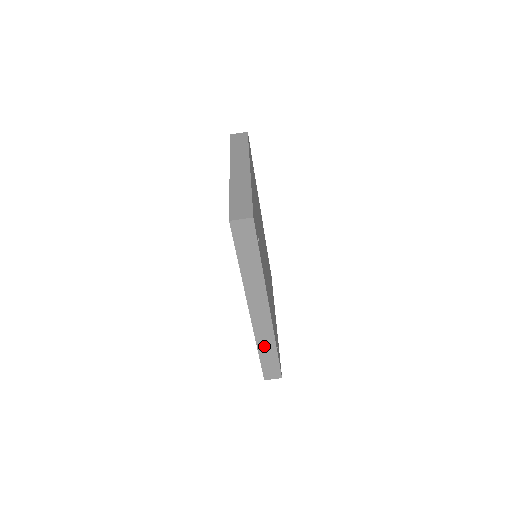
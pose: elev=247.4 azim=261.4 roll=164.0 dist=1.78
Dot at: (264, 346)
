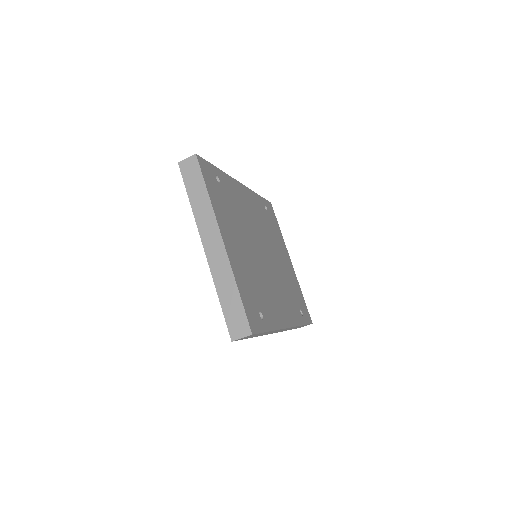
Dot at: occluded
